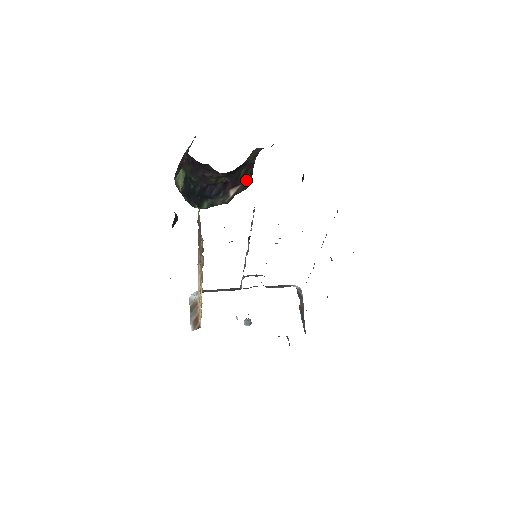
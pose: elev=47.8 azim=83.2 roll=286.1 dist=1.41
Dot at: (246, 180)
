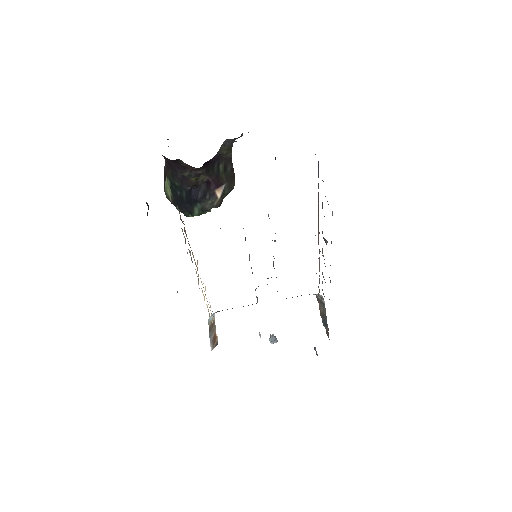
Dot at: (229, 178)
